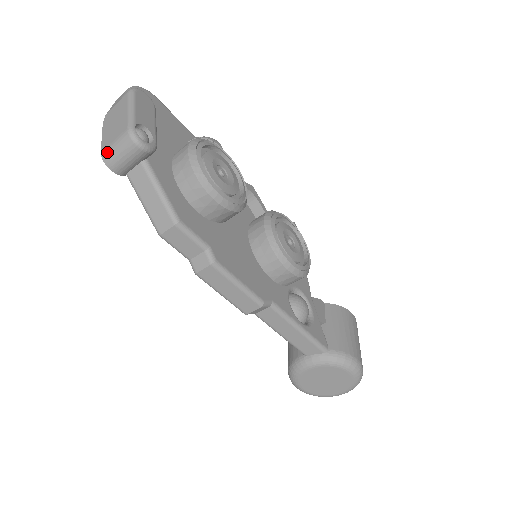
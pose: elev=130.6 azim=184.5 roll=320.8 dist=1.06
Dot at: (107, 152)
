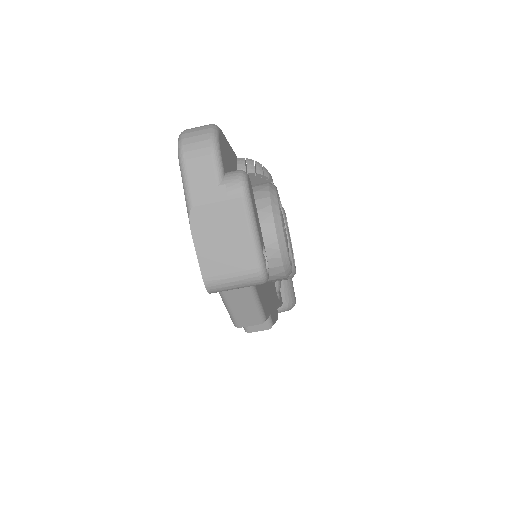
Dot at: (217, 284)
